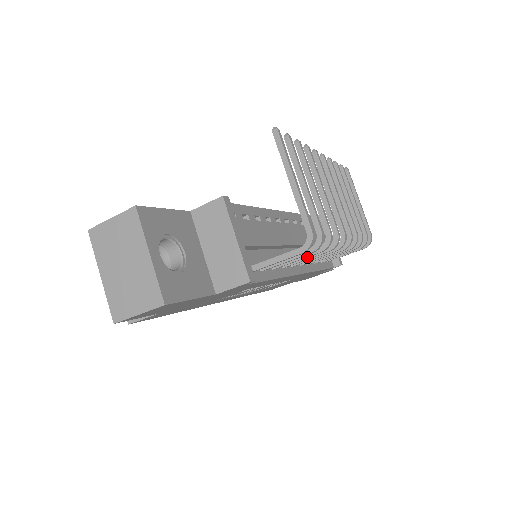
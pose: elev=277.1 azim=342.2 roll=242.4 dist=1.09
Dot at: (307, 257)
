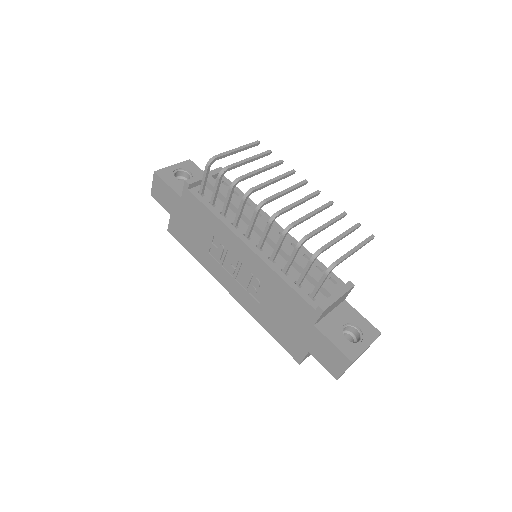
Dot at: (238, 211)
